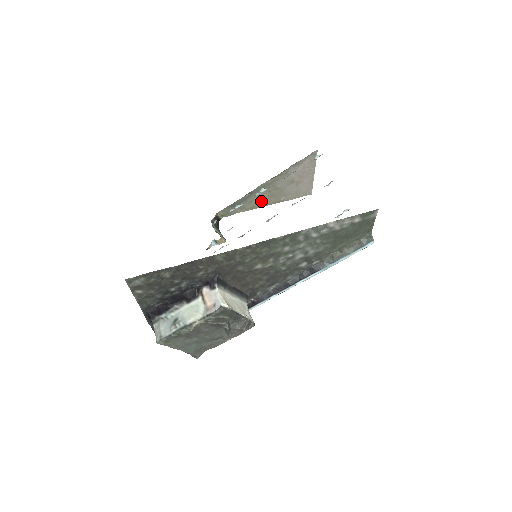
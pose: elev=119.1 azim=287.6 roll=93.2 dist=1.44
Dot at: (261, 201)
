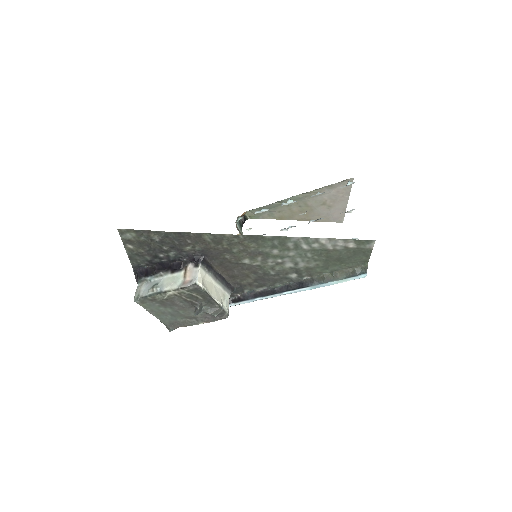
Dot at: (290, 214)
